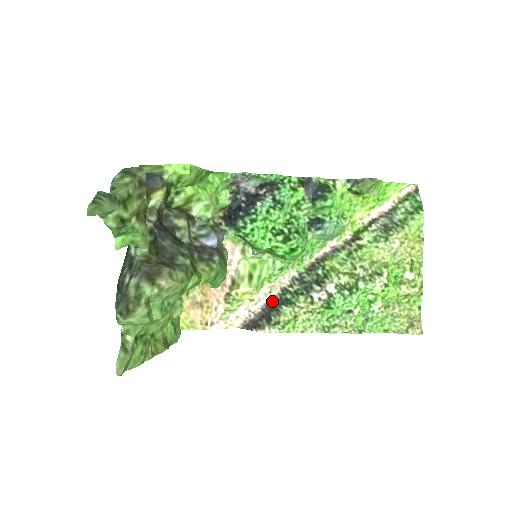
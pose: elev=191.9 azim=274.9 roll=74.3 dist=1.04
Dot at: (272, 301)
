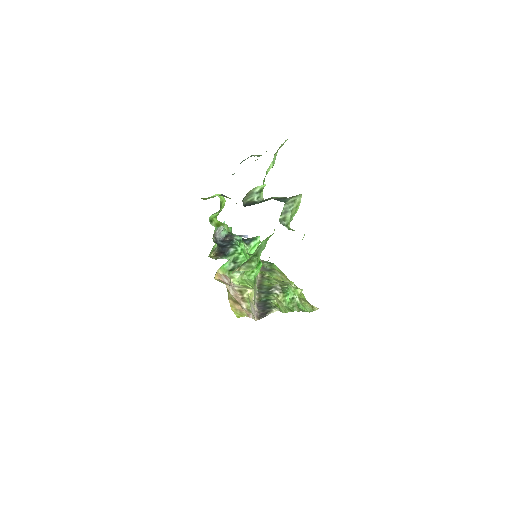
Dot at: (260, 303)
